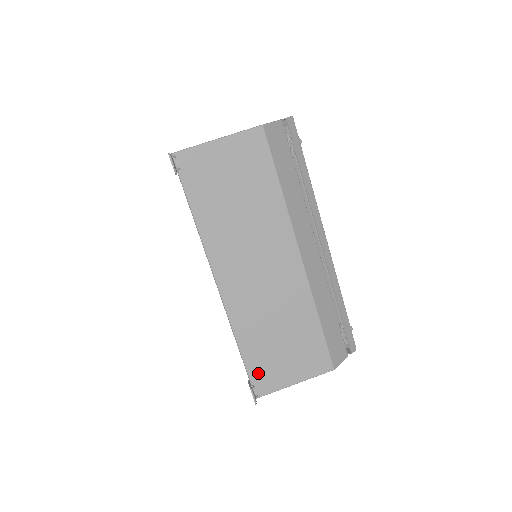
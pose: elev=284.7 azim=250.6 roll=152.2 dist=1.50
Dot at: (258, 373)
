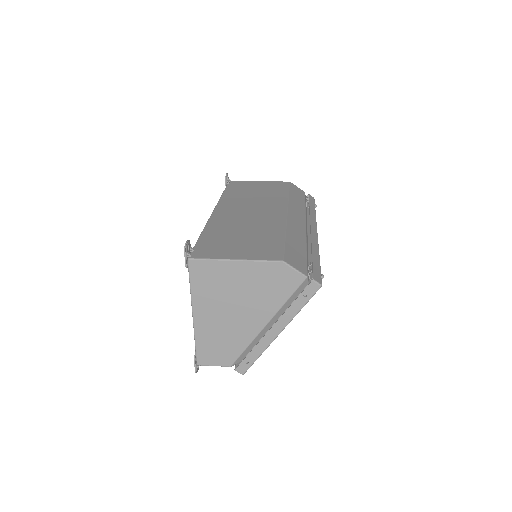
Dot at: (205, 247)
